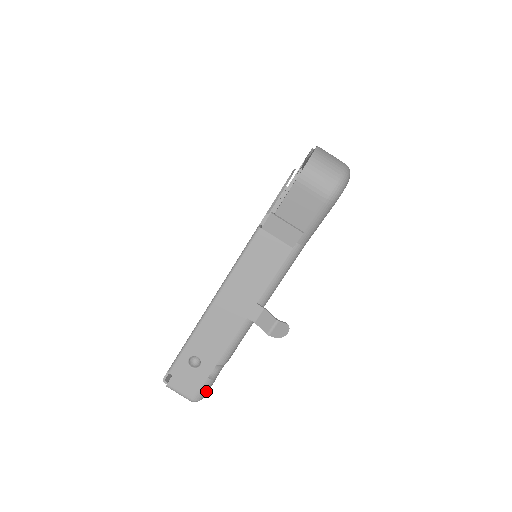
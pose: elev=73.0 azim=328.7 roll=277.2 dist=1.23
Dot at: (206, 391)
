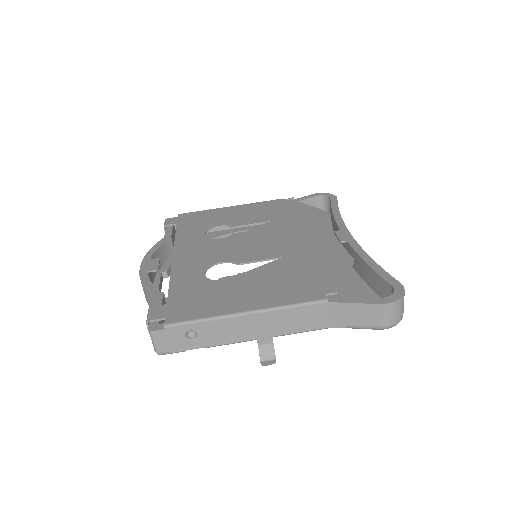
Dot at: occluded
